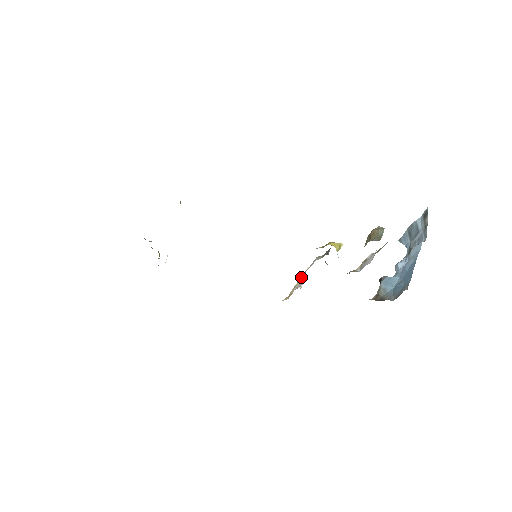
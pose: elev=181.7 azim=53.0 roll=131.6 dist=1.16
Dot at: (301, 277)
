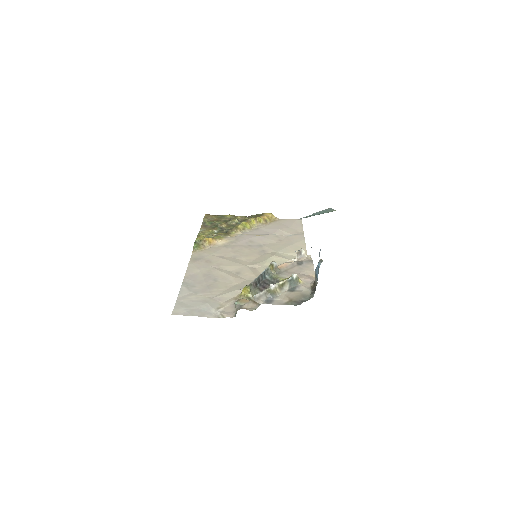
Dot at: occluded
